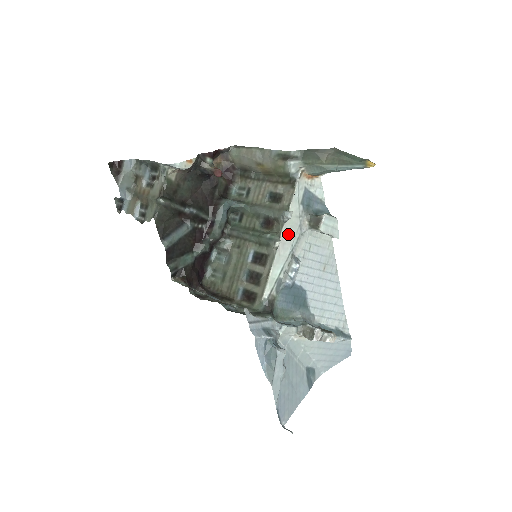
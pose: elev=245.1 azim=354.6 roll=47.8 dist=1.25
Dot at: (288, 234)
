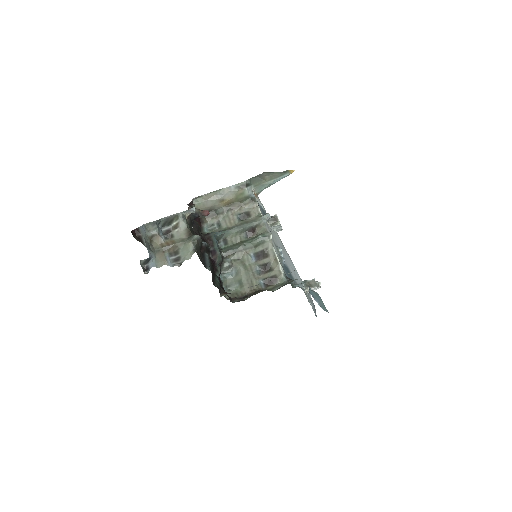
Dot at: (268, 231)
